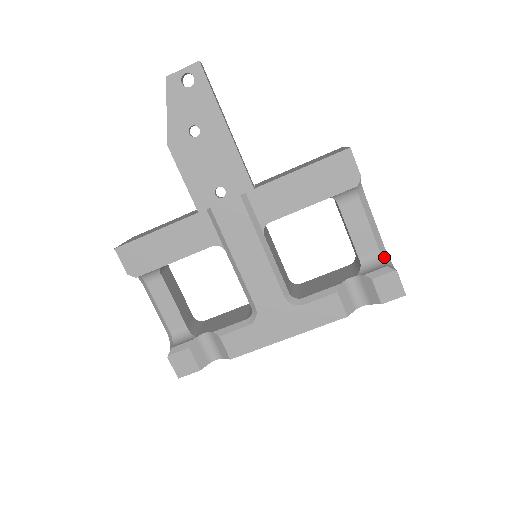
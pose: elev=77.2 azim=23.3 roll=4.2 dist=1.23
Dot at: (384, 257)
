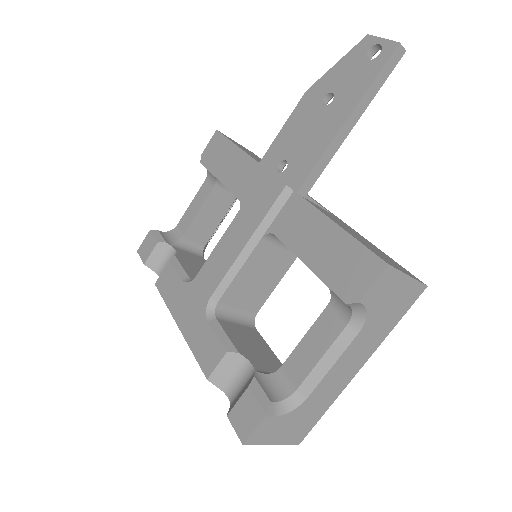
Dot at: (290, 400)
